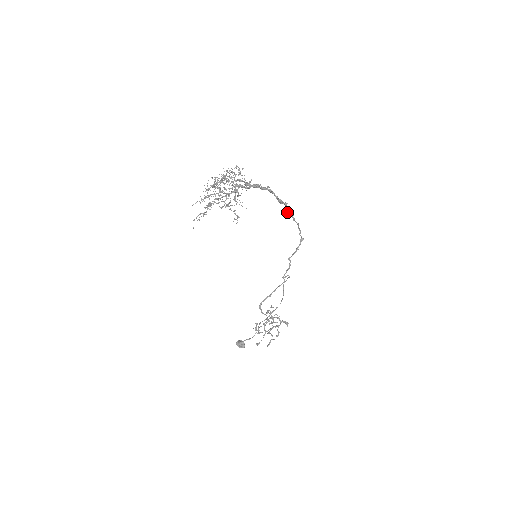
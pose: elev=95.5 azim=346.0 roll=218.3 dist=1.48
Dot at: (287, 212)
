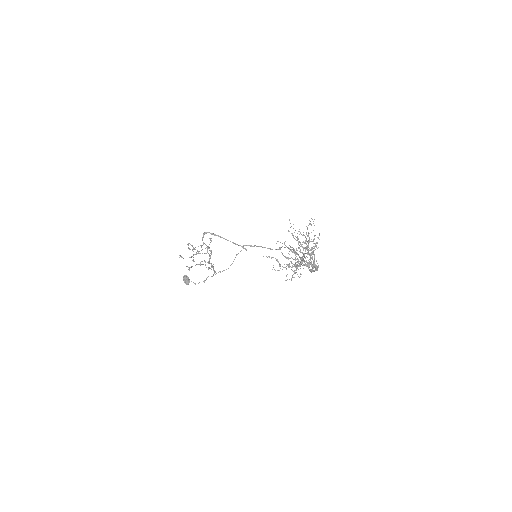
Dot at: (301, 260)
